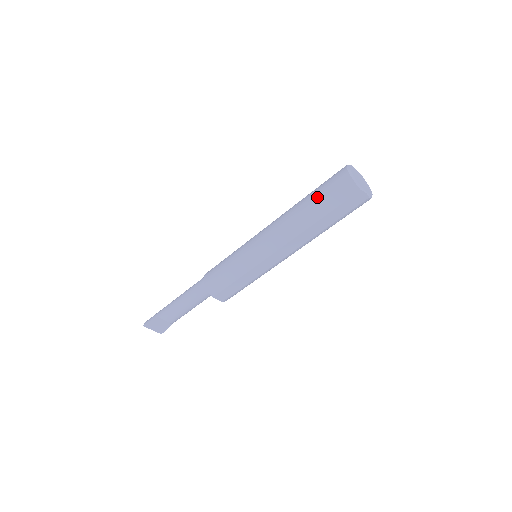
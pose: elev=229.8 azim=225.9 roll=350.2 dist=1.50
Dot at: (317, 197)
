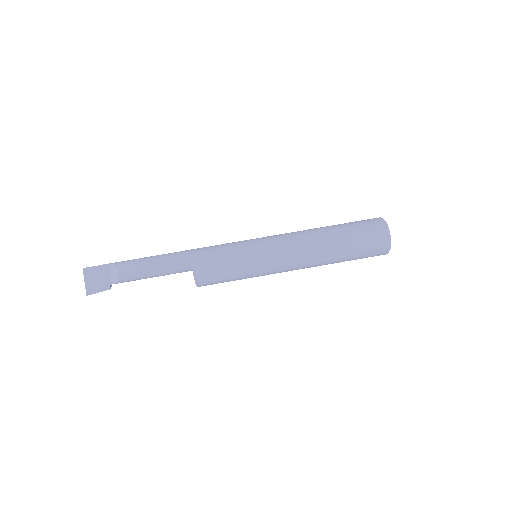
Dot at: (346, 223)
